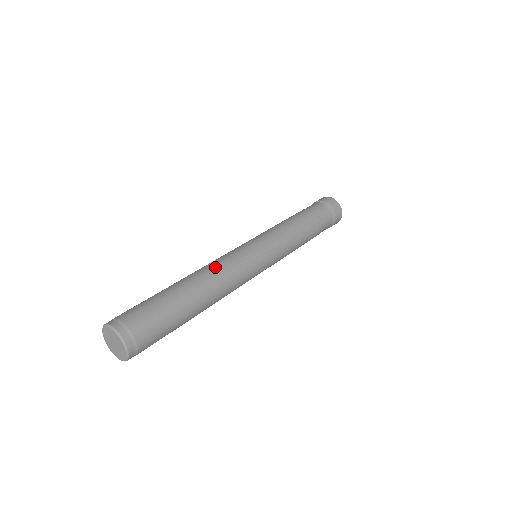
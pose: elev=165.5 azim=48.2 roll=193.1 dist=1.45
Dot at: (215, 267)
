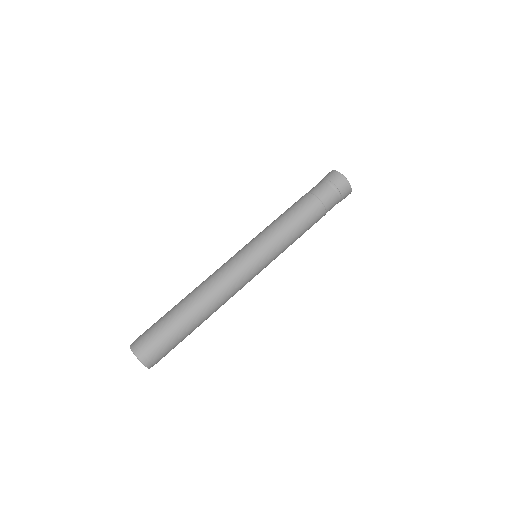
Dot at: (210, 281)
